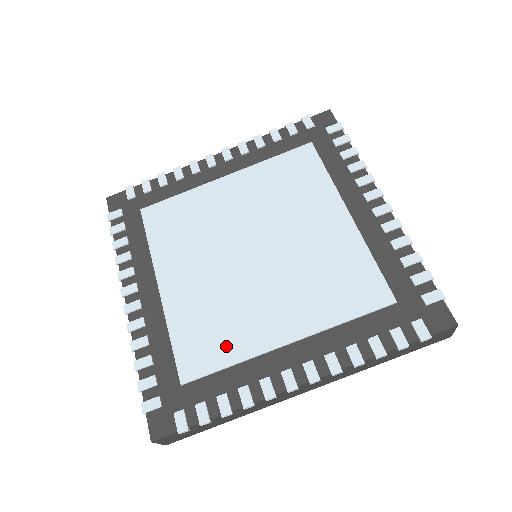
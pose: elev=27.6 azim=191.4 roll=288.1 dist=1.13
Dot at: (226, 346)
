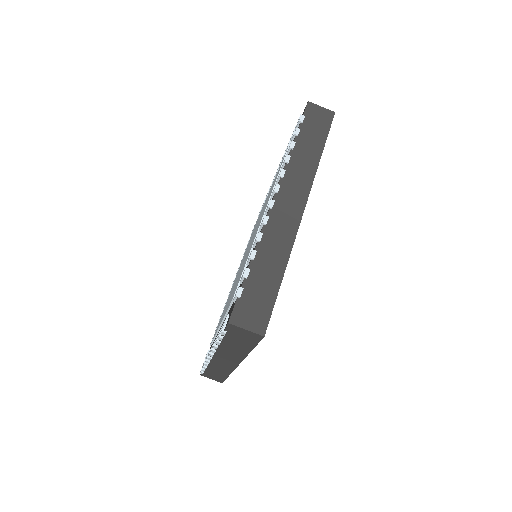
Dot at: occluded
